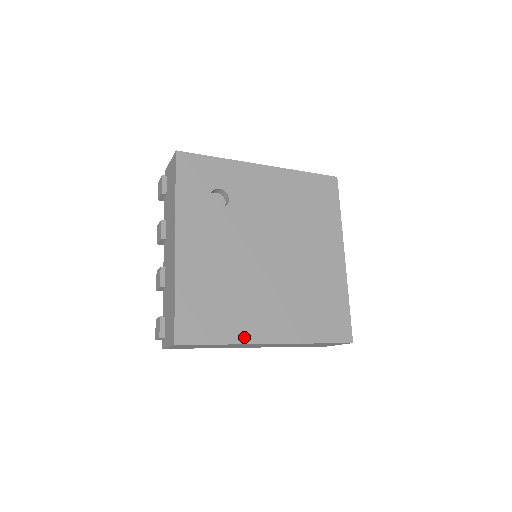
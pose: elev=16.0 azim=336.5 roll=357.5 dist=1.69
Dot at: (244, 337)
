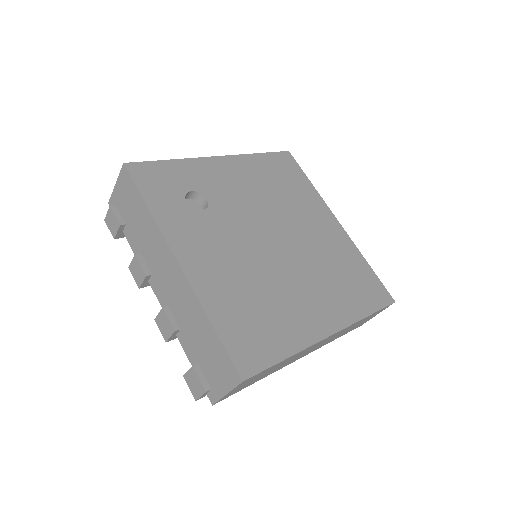
Dot at: (305, 339)
